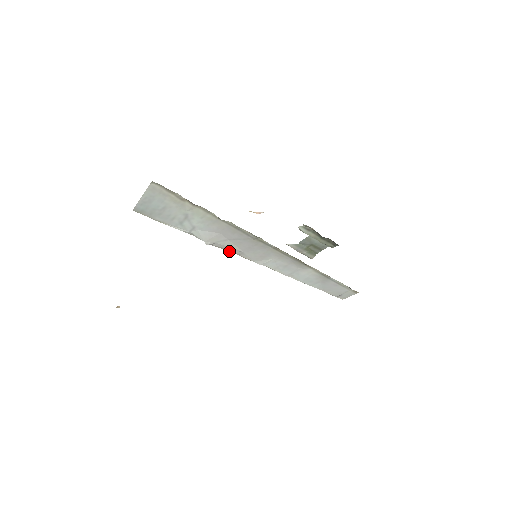
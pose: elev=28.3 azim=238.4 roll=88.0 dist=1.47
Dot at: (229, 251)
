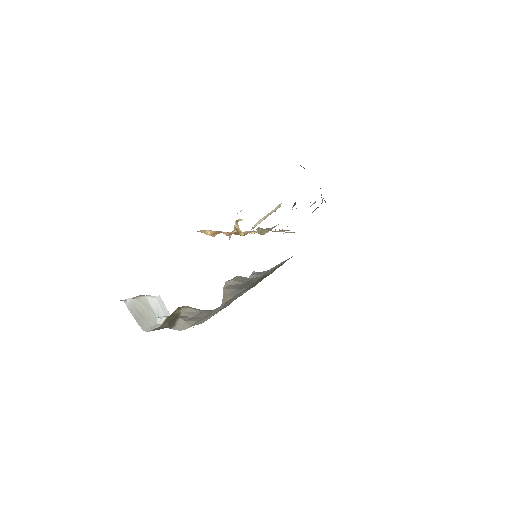
Dot at: occluded
